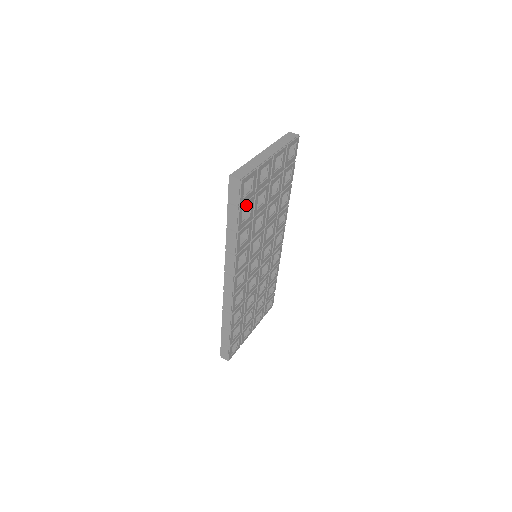
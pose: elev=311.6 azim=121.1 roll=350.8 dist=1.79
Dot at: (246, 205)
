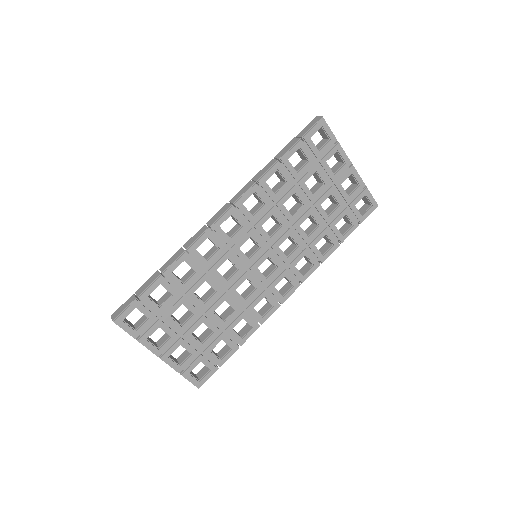
Dot at: (305, 152)
